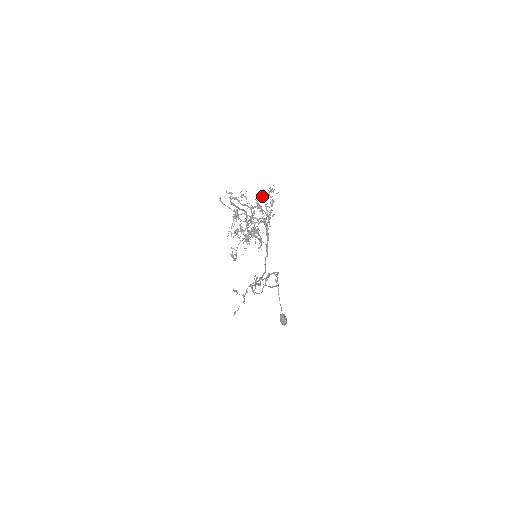
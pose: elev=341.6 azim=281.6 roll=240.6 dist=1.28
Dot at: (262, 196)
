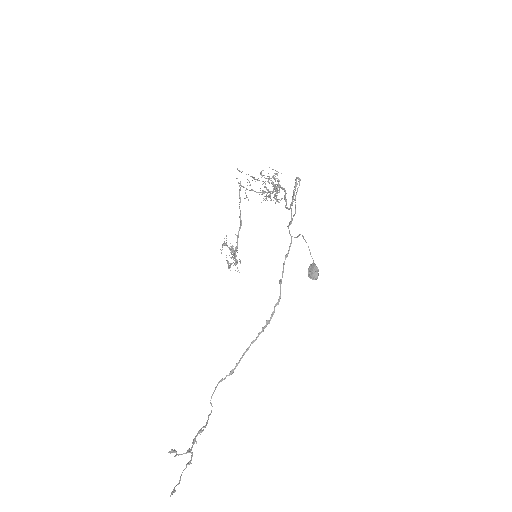
Dot at: (269, 177)
